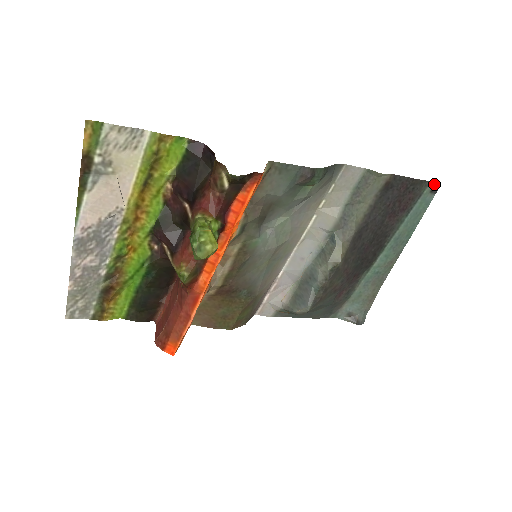
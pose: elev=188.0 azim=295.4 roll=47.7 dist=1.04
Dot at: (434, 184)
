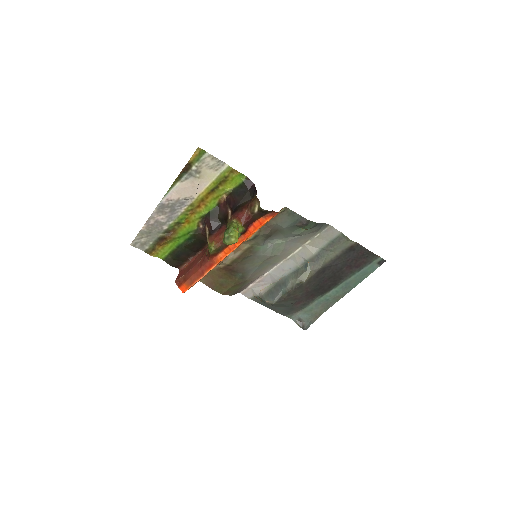
Dot at: (381, 259)
